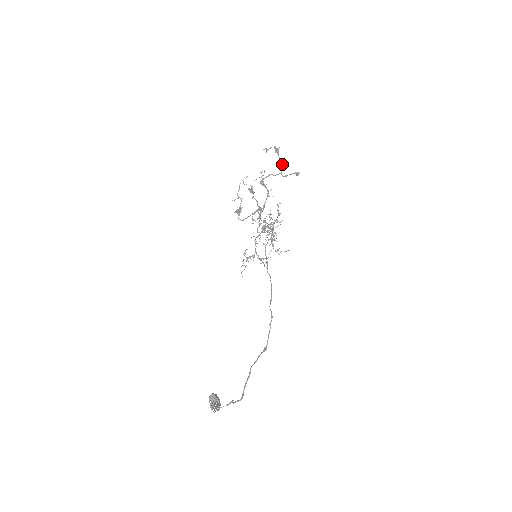
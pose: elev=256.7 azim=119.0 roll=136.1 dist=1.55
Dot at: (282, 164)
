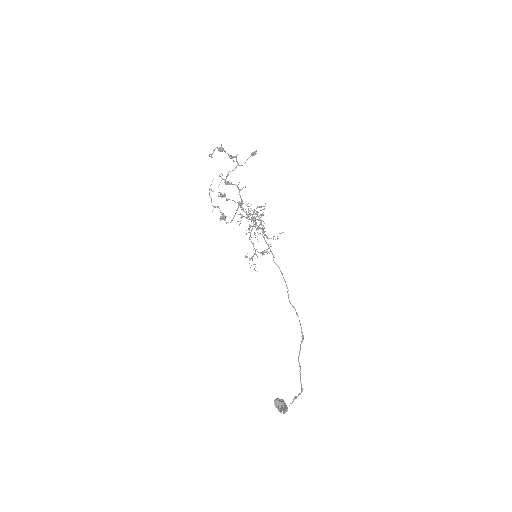
Dot at: (234, 156)
